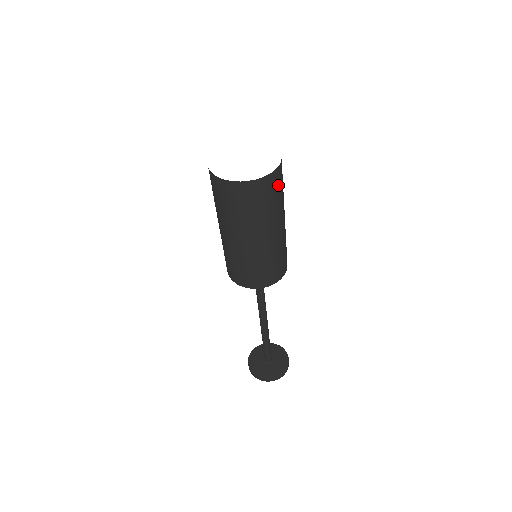
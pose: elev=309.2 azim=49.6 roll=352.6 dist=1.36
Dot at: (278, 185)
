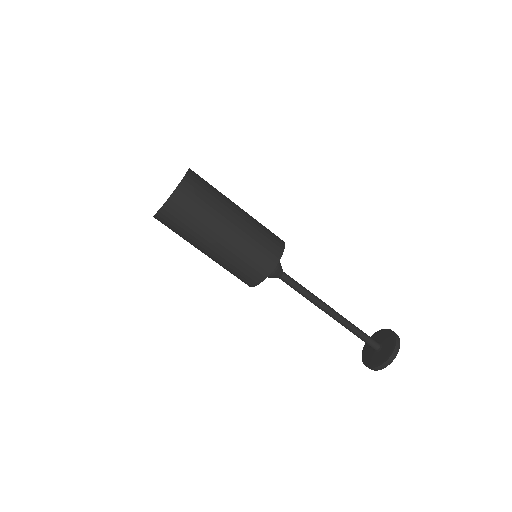
Dot at: (199, 187)
